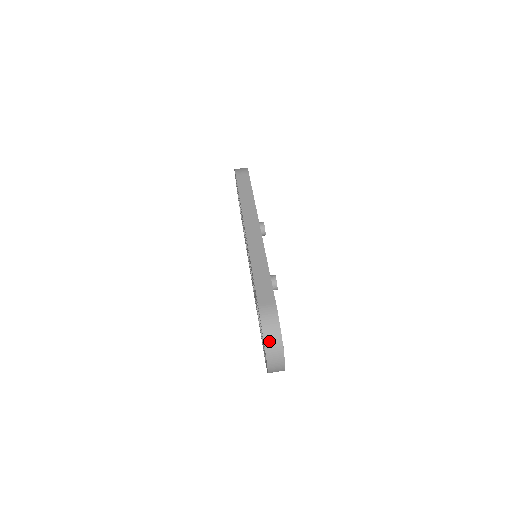
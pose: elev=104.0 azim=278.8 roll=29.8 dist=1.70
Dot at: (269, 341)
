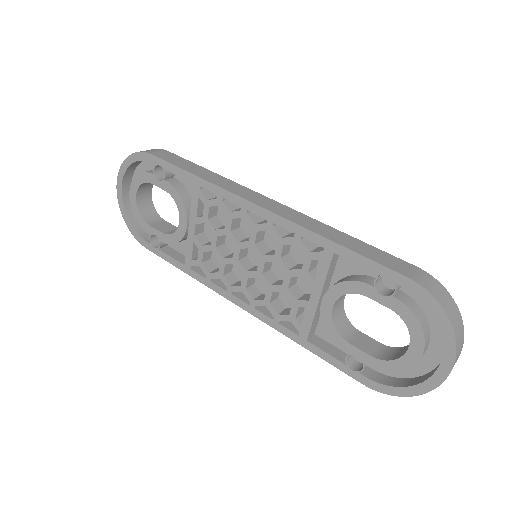
Dot at: (454, 321)
